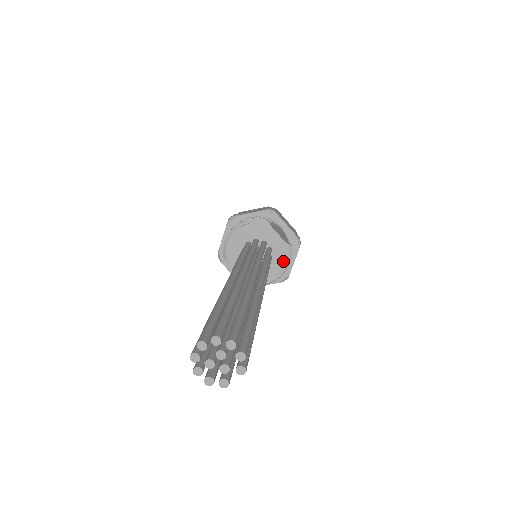
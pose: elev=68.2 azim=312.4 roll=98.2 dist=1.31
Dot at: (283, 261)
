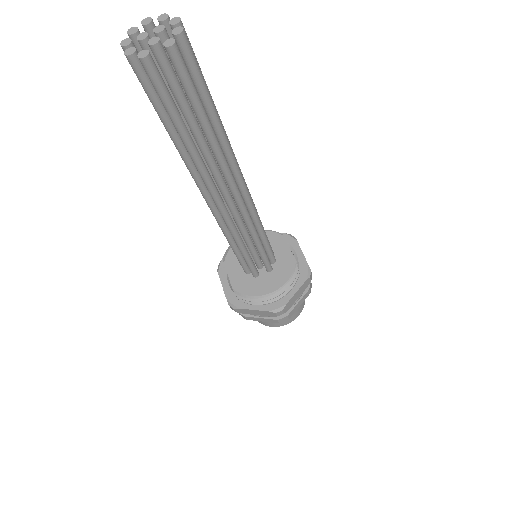
Dot at: (283, 276)
